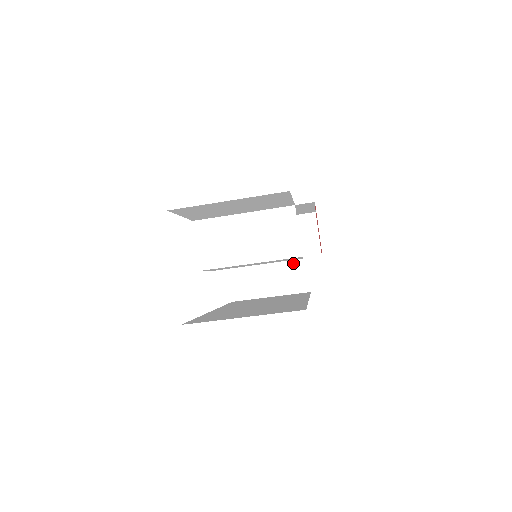
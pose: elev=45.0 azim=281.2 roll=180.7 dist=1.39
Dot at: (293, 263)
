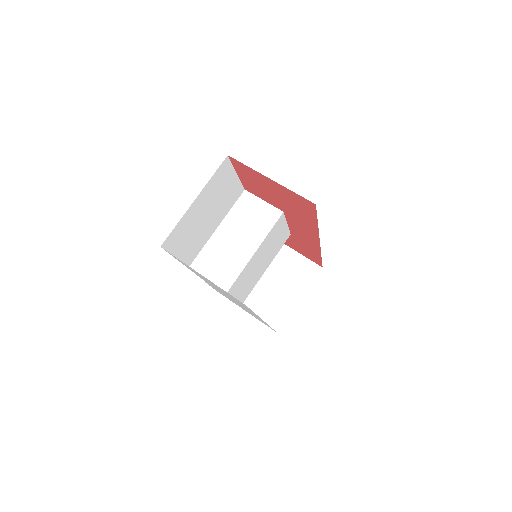
Dot at: (290, 263)
